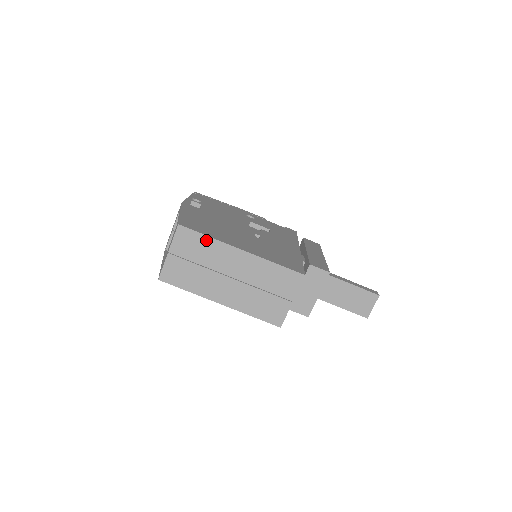
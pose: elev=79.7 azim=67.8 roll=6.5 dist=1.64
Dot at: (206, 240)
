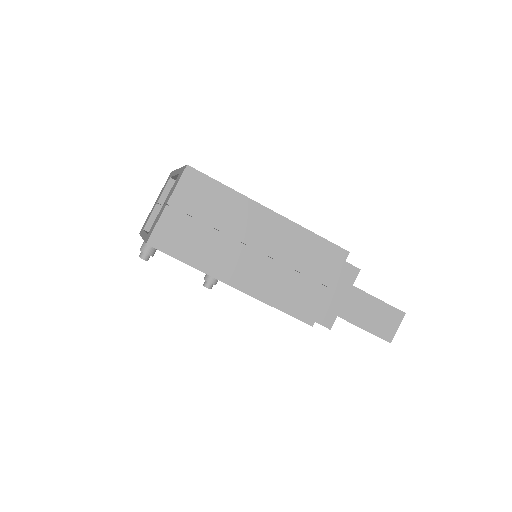
Dot at: (223, 191)
